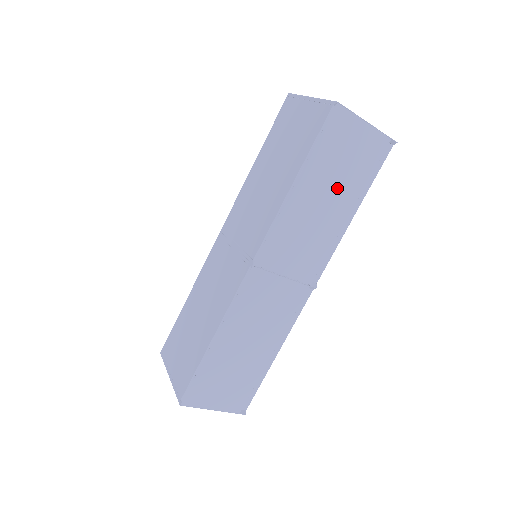
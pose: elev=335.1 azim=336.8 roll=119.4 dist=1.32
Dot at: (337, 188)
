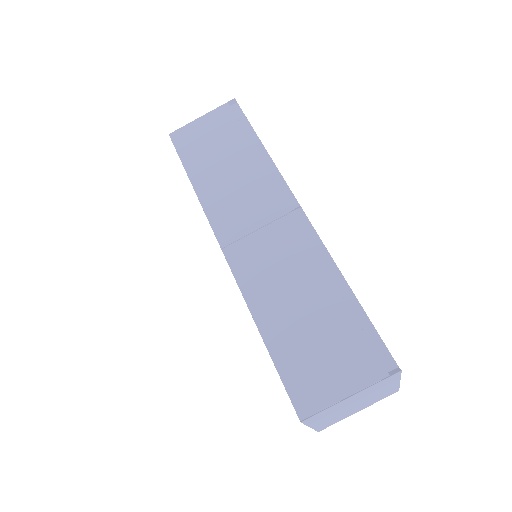
Dot at: (225, 154)
